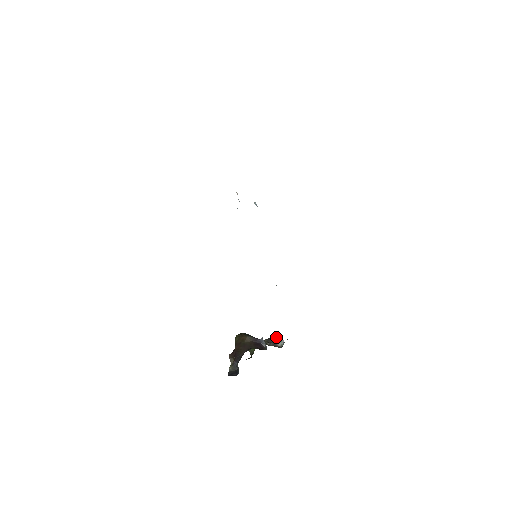
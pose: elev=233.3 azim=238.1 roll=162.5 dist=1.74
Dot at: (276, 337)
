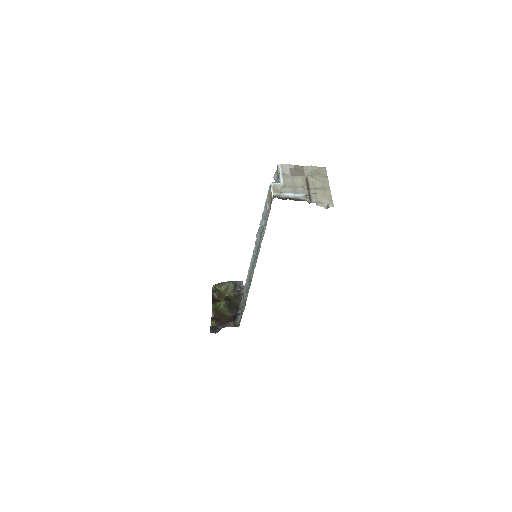
Dot at: (239, 282)
